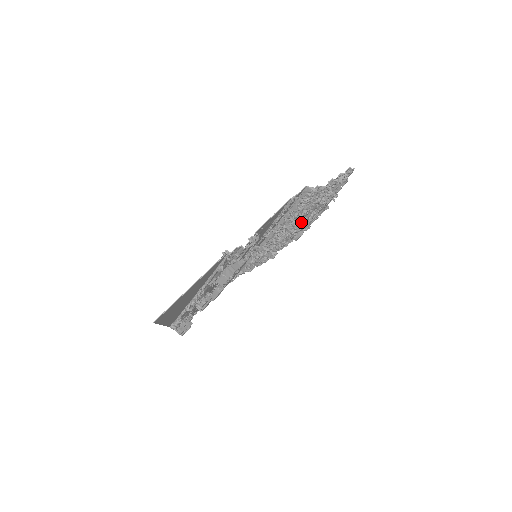
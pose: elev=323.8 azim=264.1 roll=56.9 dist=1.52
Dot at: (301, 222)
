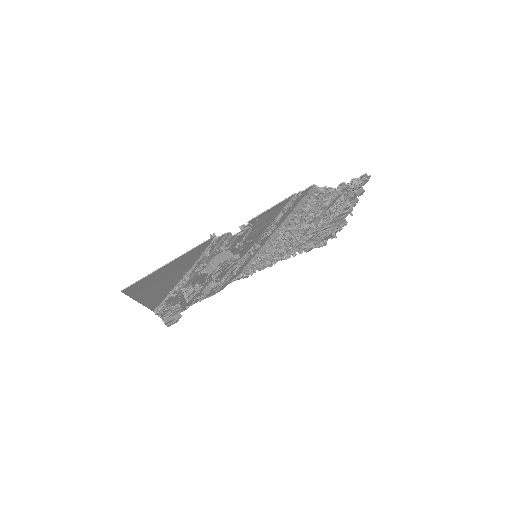
Dot at: (307, 226)
